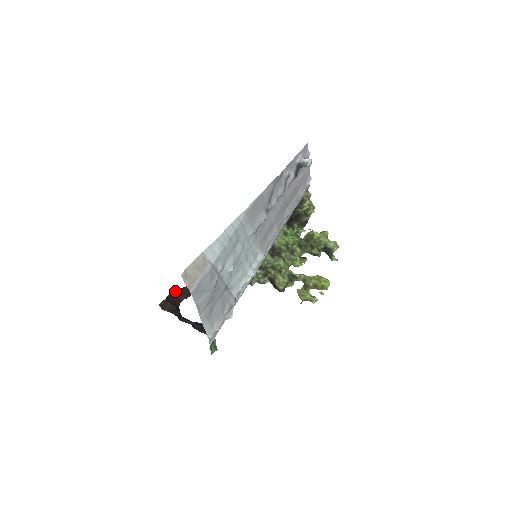
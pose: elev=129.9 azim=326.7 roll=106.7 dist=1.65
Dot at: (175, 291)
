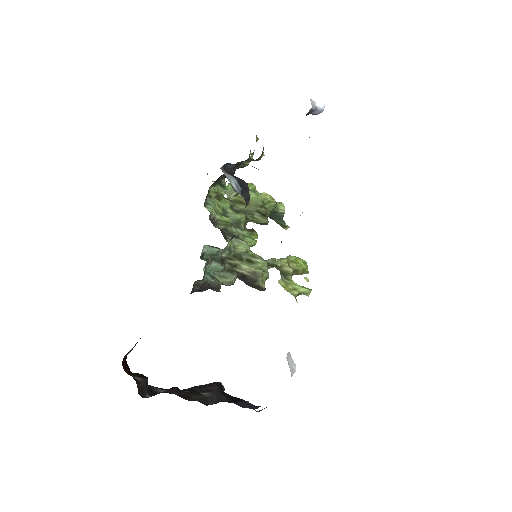
Dot at: occluded
